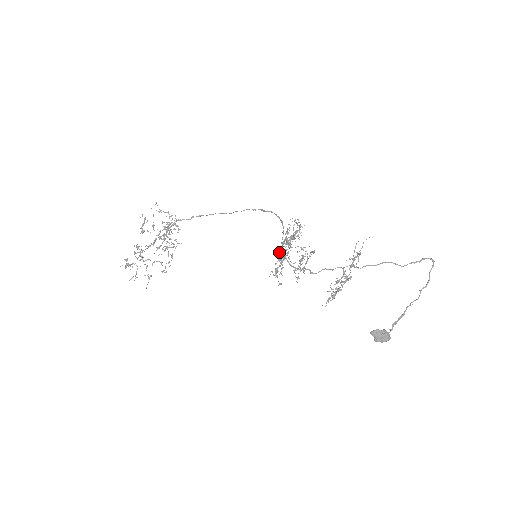
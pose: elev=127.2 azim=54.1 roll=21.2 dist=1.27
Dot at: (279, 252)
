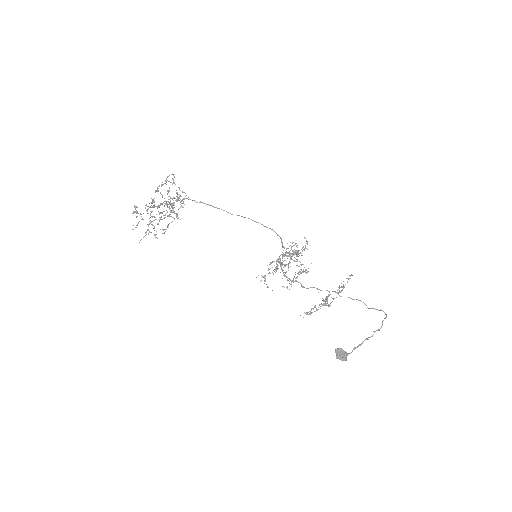
Dot at: occluded
